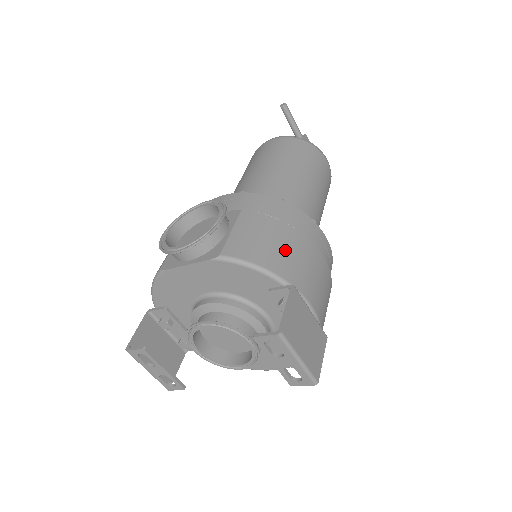
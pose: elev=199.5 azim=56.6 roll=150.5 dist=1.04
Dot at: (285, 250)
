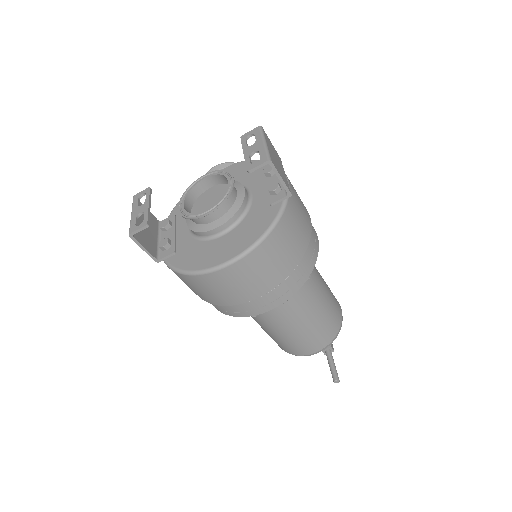
Dot at: occluded
